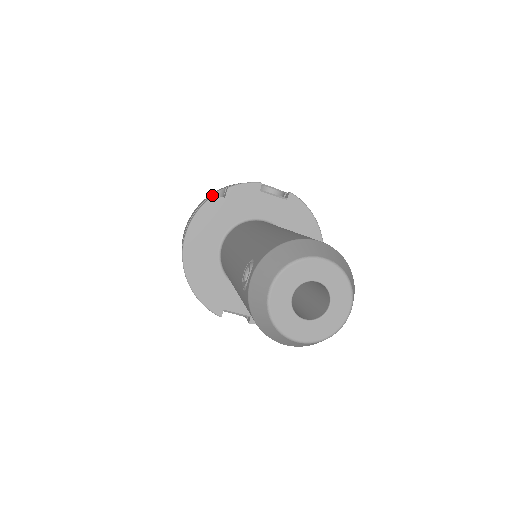
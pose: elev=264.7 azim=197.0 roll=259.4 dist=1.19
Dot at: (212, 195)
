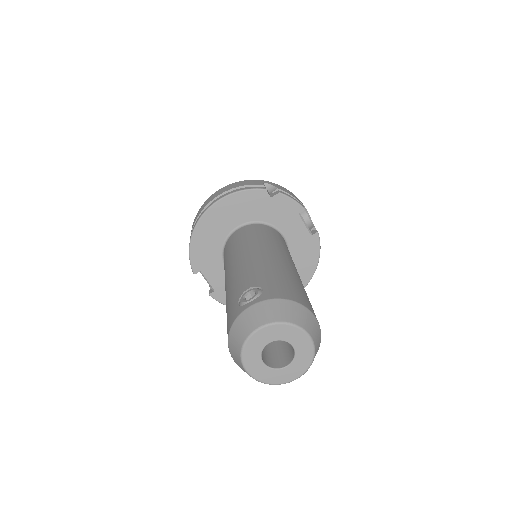
Dot at: (264, 187)
